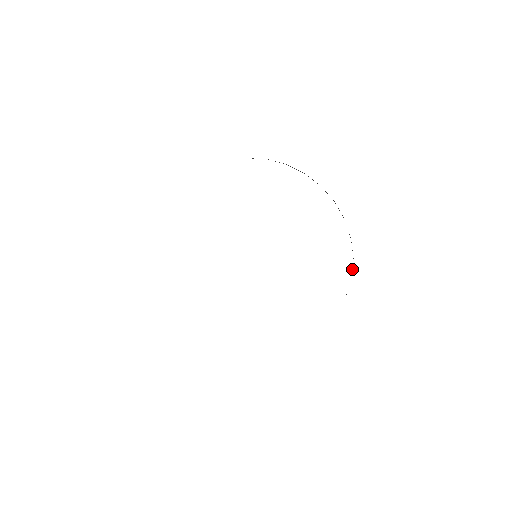
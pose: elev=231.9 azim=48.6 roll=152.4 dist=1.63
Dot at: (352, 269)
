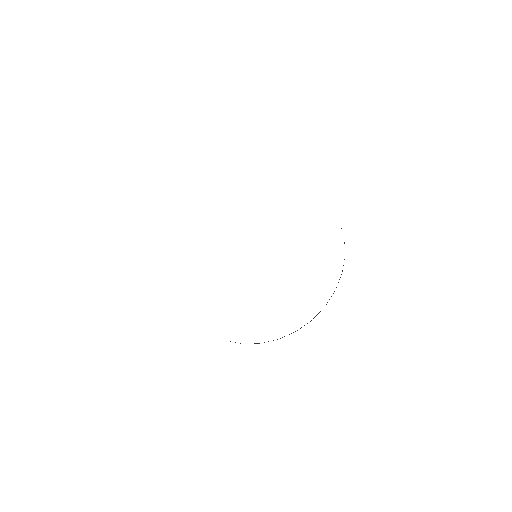
Dot at: occluded
